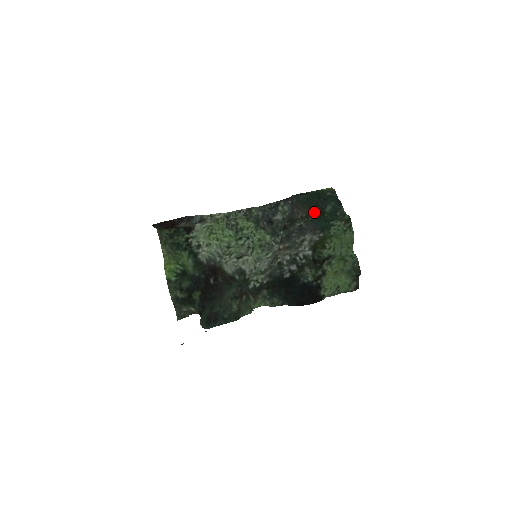
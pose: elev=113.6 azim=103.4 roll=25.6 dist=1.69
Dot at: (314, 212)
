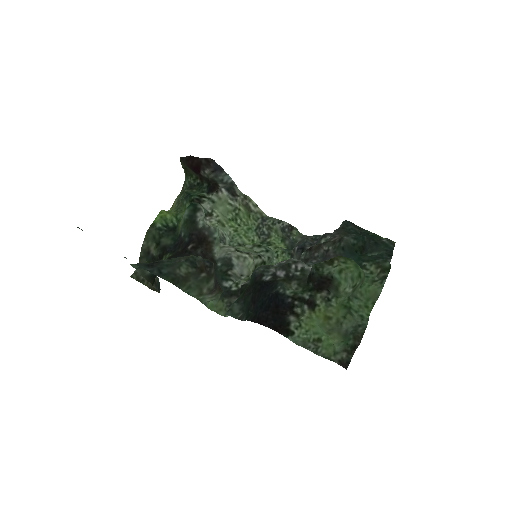
Dot at: (352, 238)
